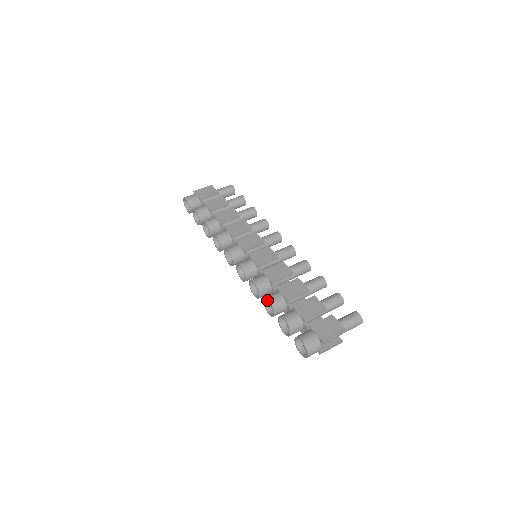
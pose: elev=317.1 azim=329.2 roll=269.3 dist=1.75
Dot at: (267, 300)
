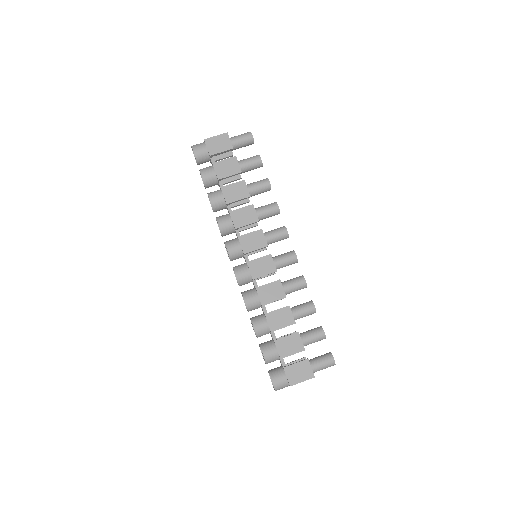
Dot at: occluded
